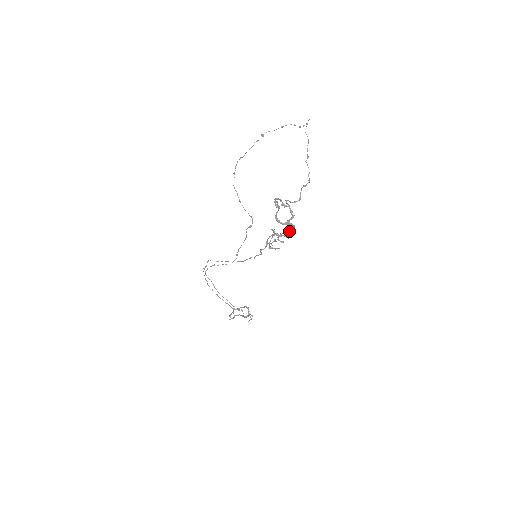
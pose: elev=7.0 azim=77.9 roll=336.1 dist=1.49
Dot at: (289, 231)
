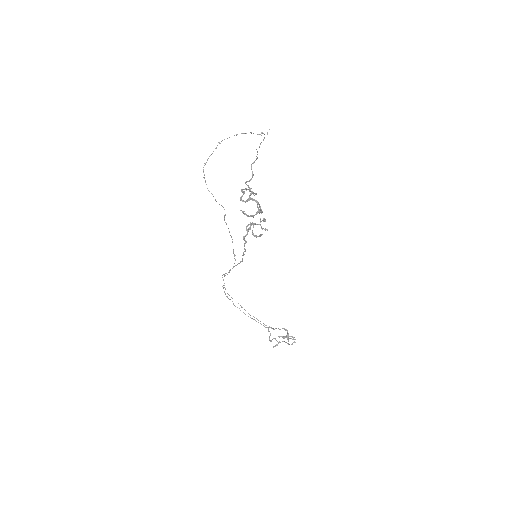
Dot at: (261, 212)
